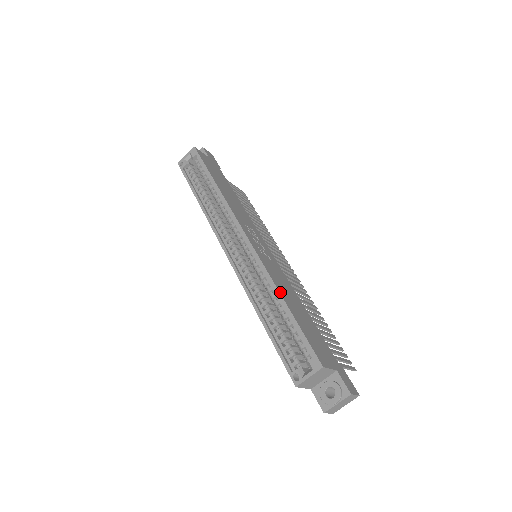
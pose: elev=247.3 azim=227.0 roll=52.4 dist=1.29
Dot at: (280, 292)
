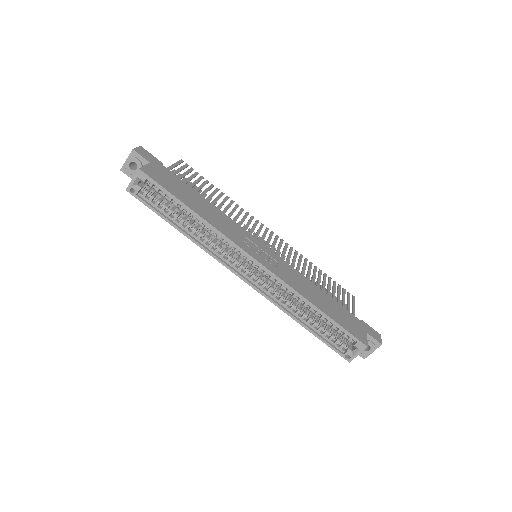
Dot at: (311, 302)
